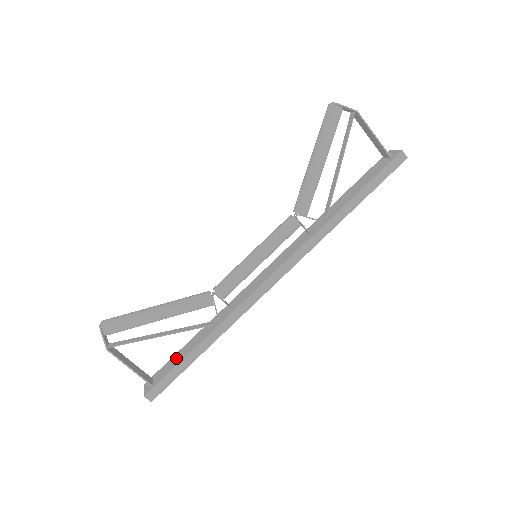
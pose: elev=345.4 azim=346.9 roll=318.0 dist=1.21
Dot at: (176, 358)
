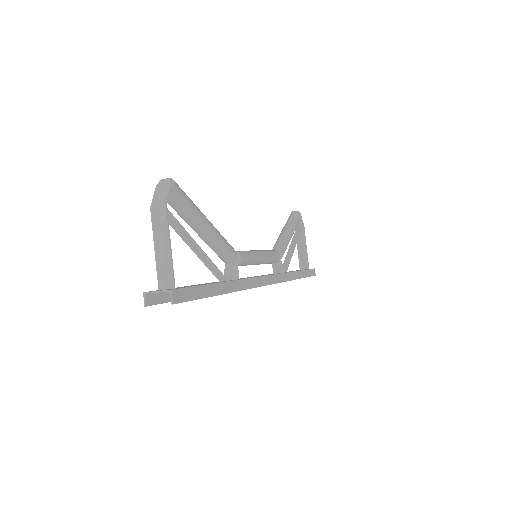
Dot at: occluded
